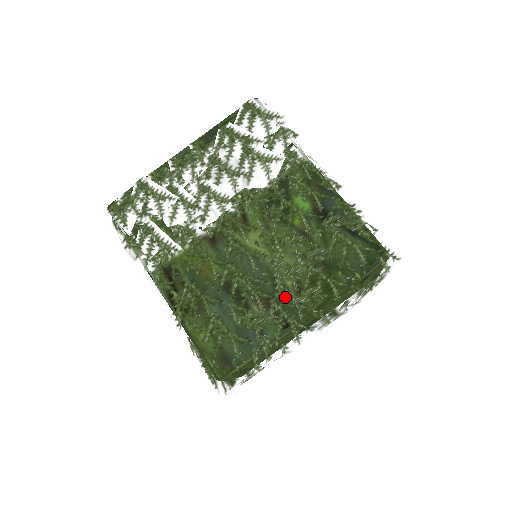
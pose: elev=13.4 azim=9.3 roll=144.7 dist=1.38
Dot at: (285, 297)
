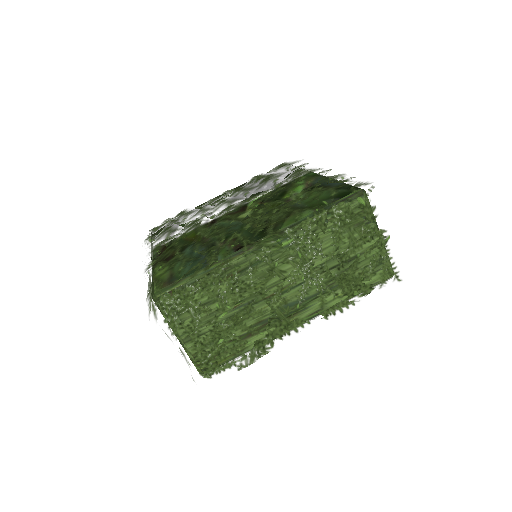
Dot at: (248, 230)
